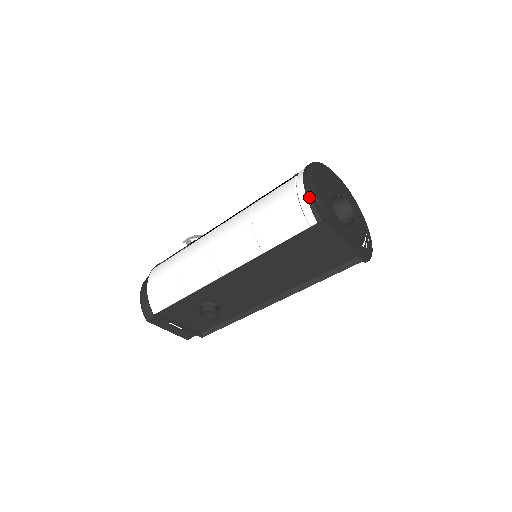
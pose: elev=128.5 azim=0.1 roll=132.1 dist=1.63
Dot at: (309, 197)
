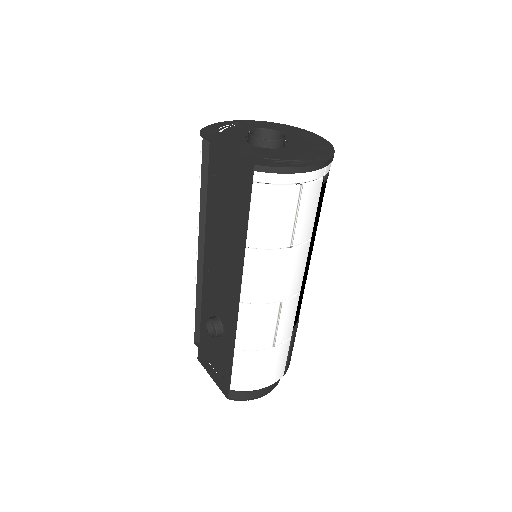
Dot at: occluded
